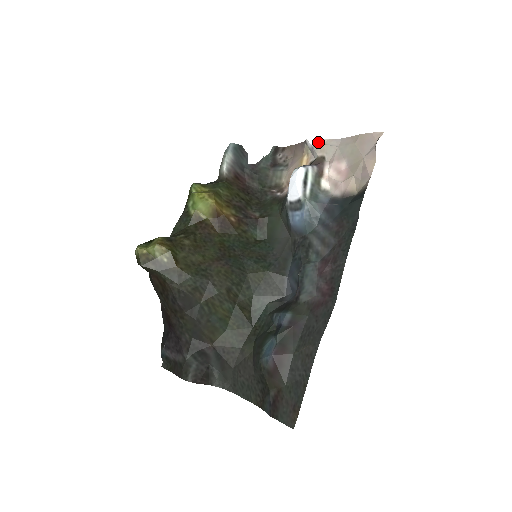
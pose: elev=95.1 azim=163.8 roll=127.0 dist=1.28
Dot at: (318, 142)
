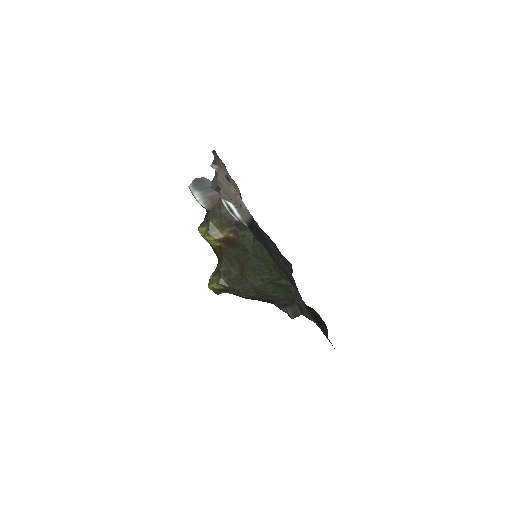
Dot at: (215, 169)
